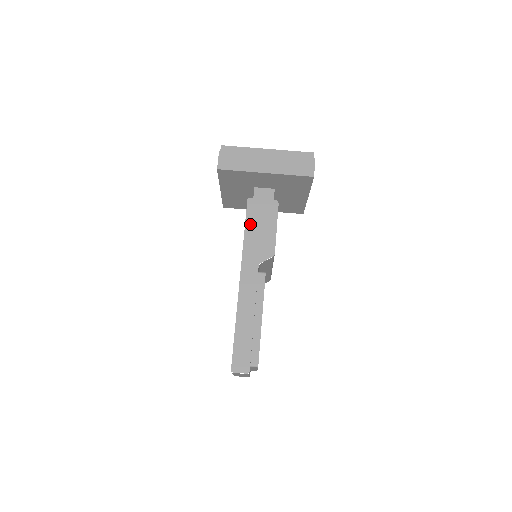
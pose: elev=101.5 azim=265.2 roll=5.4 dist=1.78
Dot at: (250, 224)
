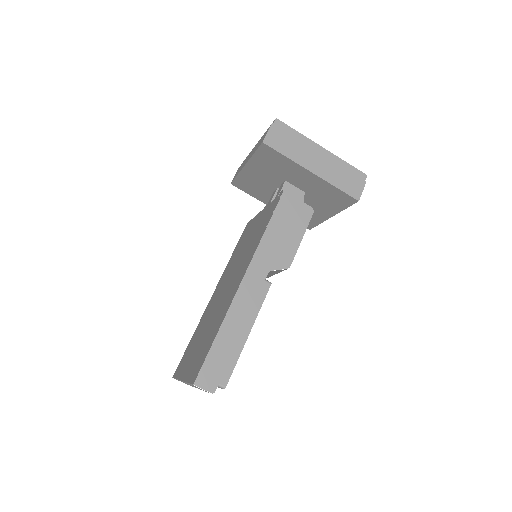
Dot at: (276, 221)
